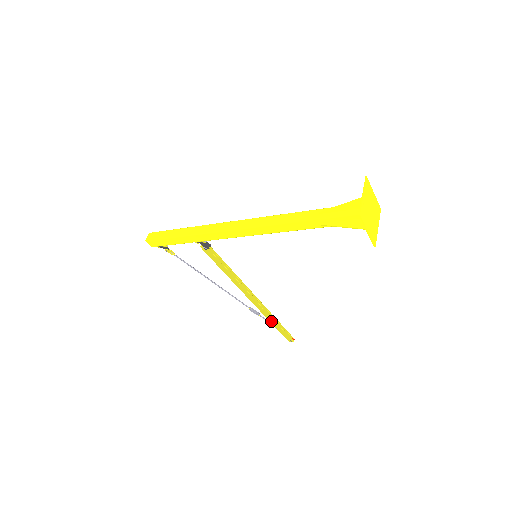
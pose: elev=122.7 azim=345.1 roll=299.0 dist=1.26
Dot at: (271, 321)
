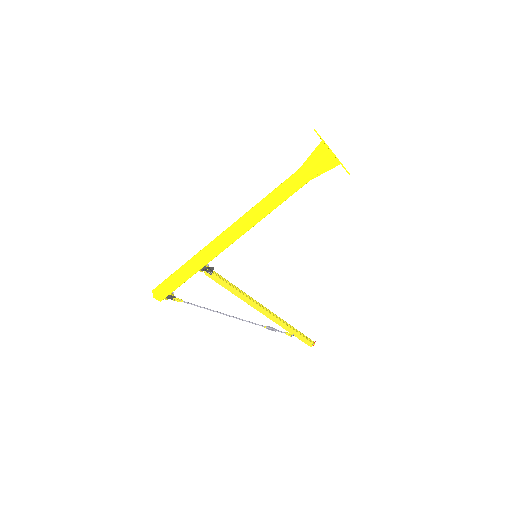
Dot at: (289, 330)
